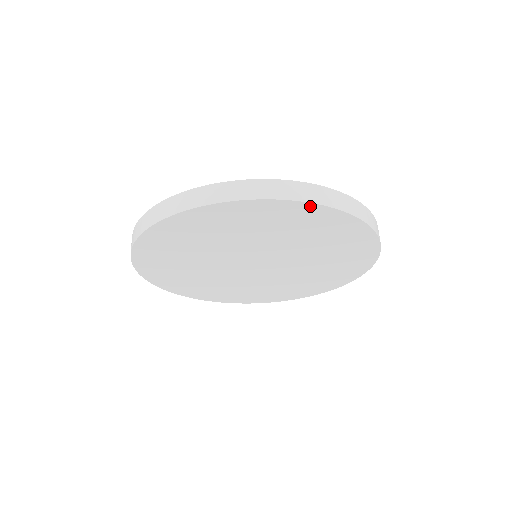
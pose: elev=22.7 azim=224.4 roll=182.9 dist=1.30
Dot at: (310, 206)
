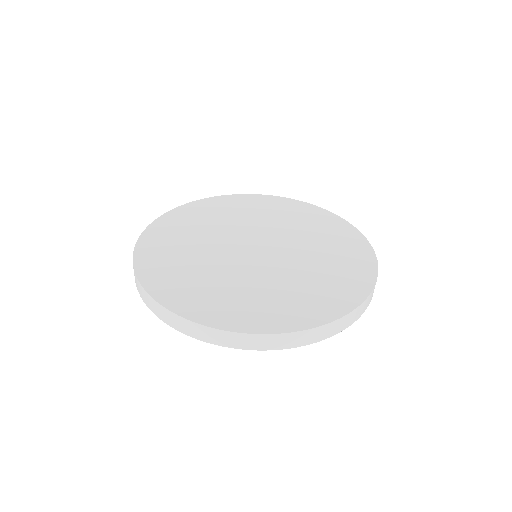
Dot at: occluded
